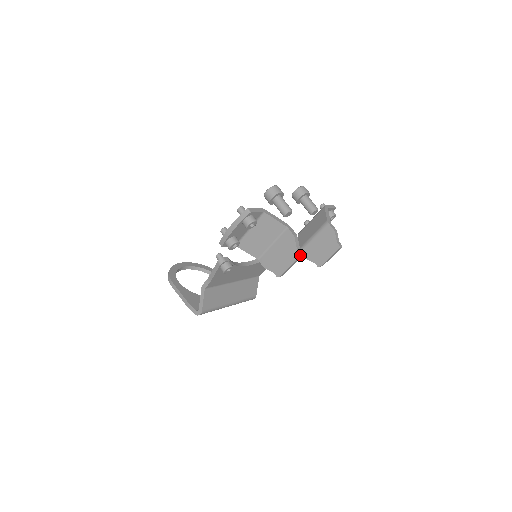
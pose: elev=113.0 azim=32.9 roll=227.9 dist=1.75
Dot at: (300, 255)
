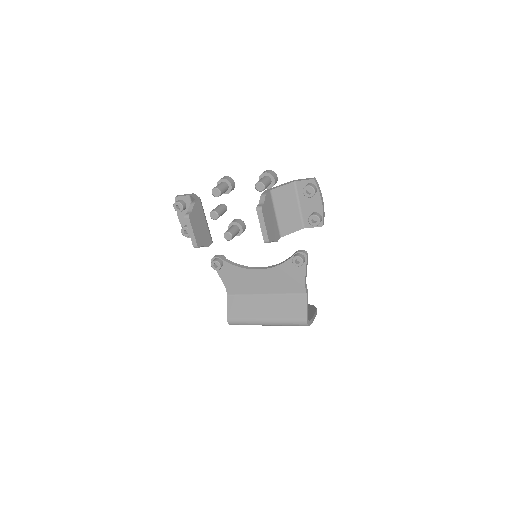
Dot at: (185, 216)
